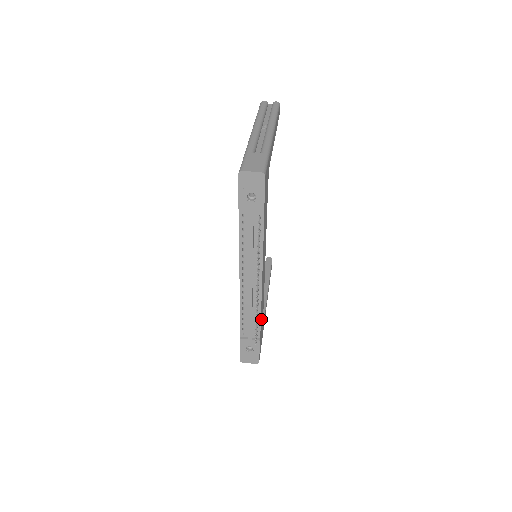
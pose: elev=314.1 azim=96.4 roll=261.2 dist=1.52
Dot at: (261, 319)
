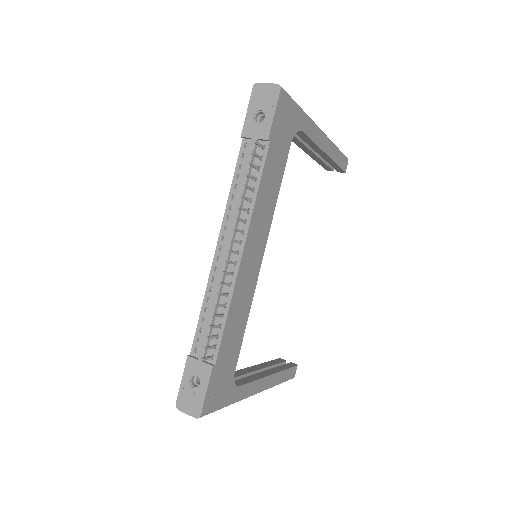
Dot at: (228, 335)
